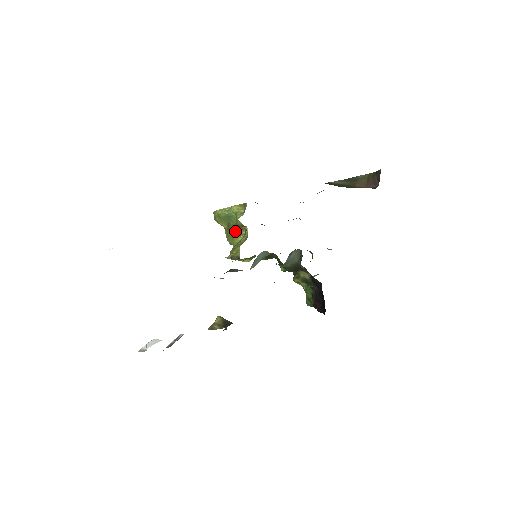
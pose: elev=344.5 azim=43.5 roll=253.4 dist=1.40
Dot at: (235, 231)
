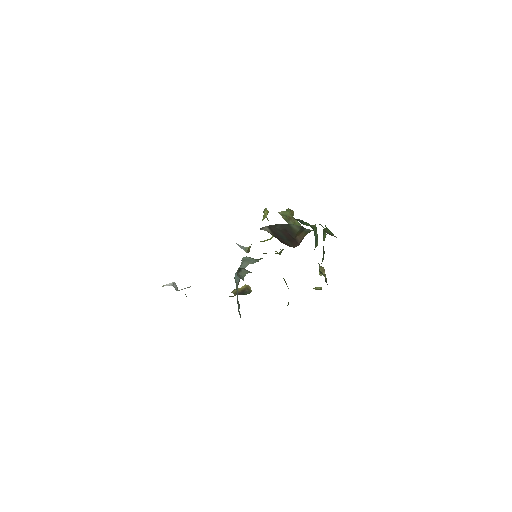
Dot at: occluded
